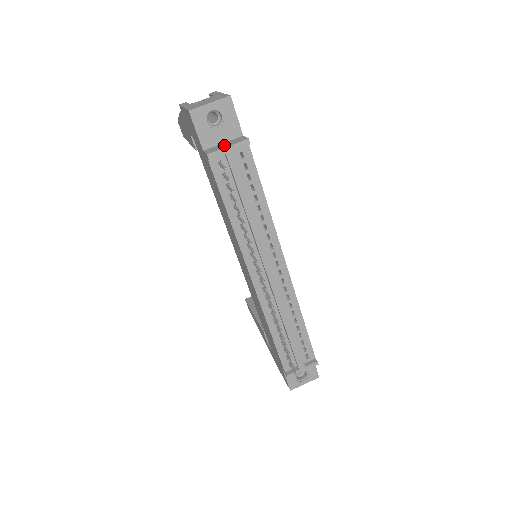
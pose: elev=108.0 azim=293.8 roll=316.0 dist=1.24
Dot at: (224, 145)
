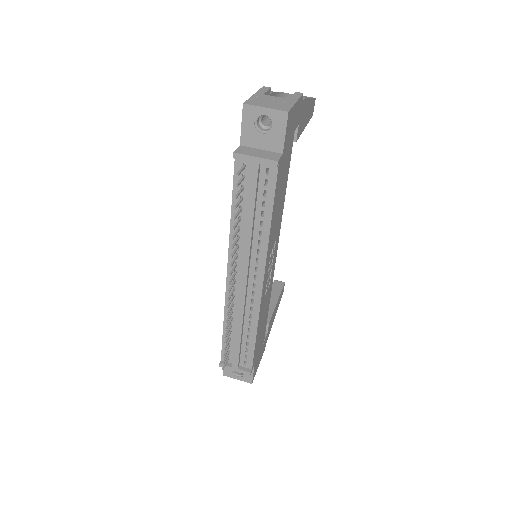
Dot at: (256, 153)
